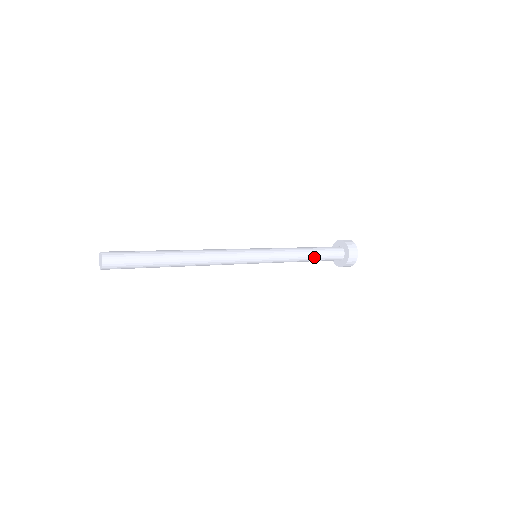
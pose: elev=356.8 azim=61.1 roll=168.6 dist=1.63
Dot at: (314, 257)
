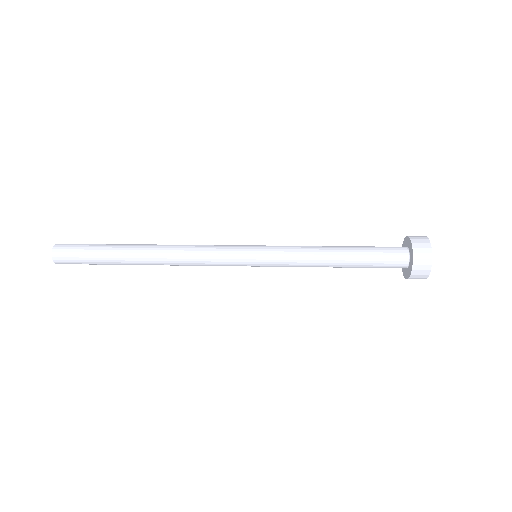
Dot at: (350, 261)
